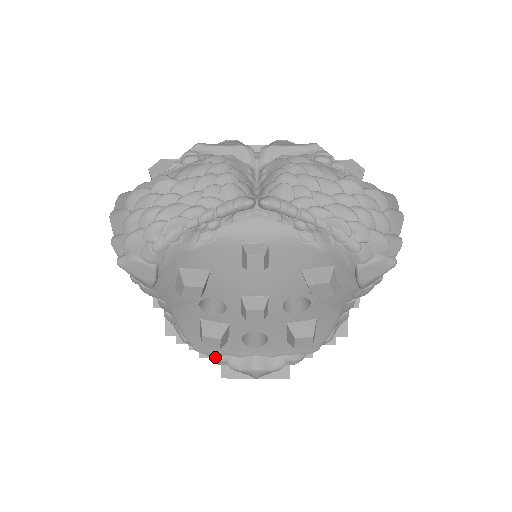
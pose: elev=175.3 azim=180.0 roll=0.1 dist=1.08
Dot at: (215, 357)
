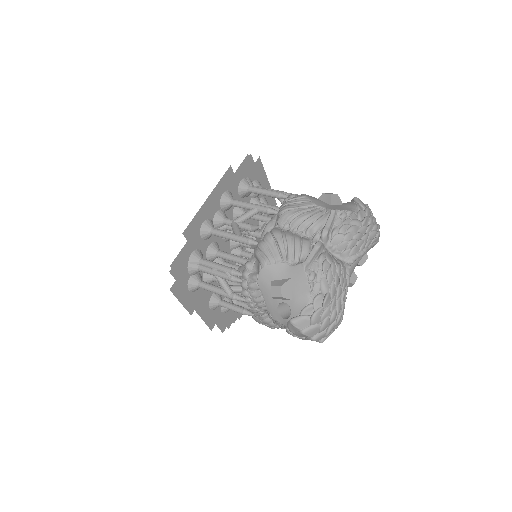
Dot at: occluded
